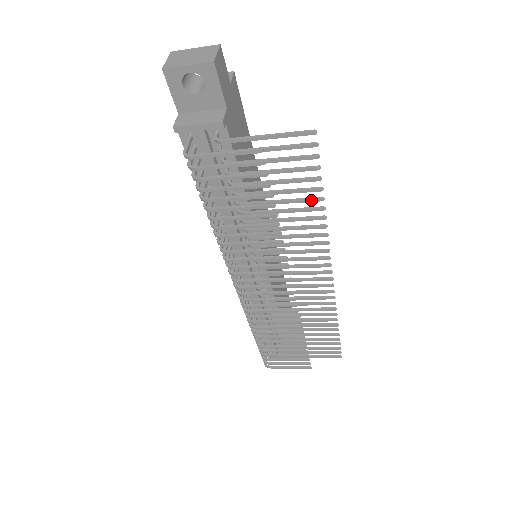
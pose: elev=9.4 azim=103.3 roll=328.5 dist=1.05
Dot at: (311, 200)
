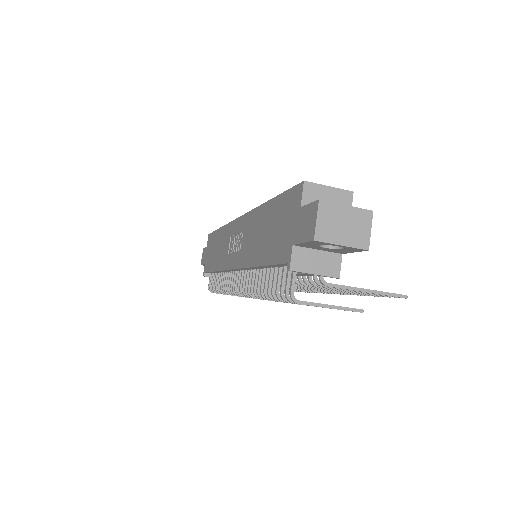
Dot at: (355, 294)
